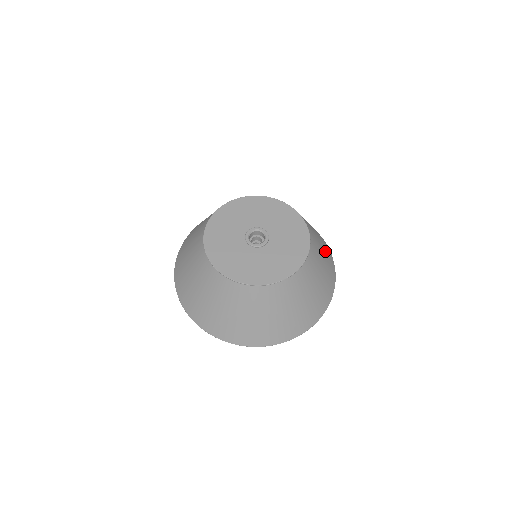
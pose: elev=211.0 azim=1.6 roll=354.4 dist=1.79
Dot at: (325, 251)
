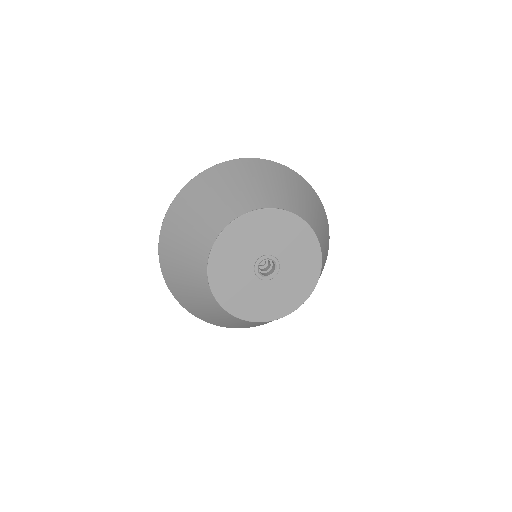
Dot at: occluded
